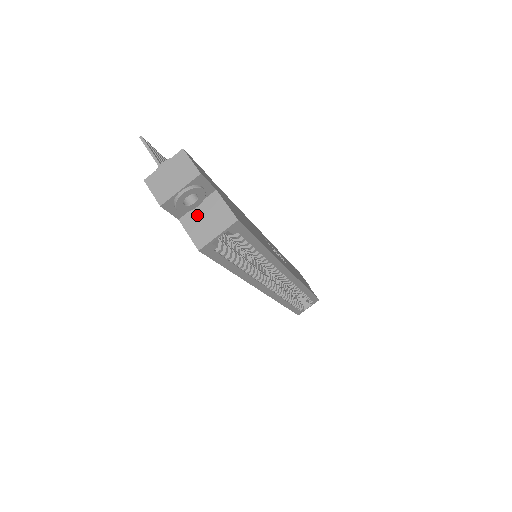
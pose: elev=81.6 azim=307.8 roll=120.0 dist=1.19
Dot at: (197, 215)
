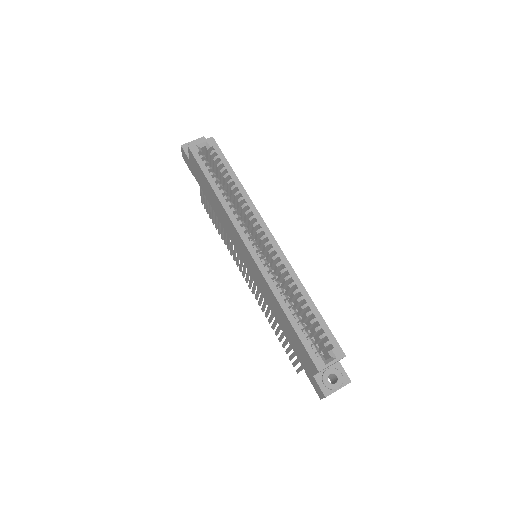
Dot at: occluded
